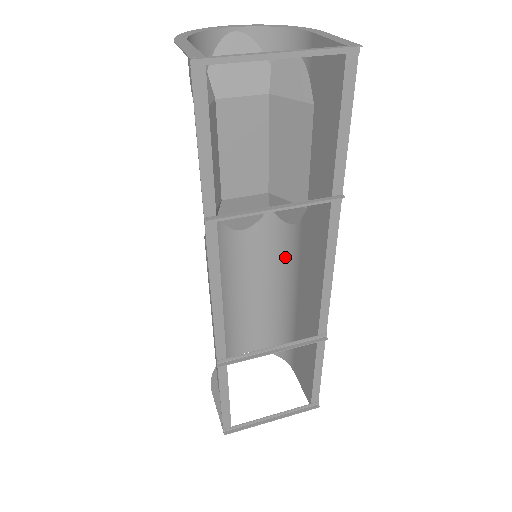
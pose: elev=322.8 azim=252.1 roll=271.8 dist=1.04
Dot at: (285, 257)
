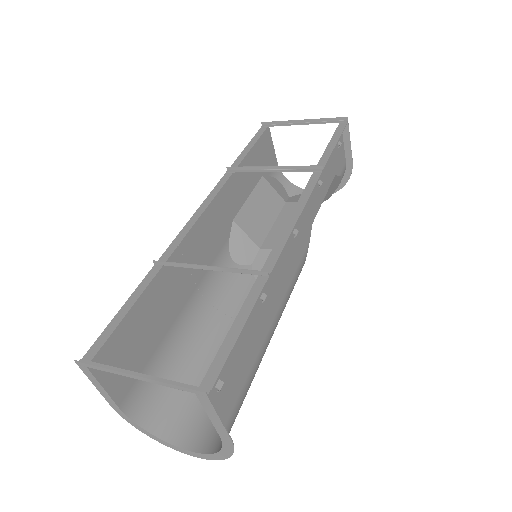
Dot at: (289, 297)
